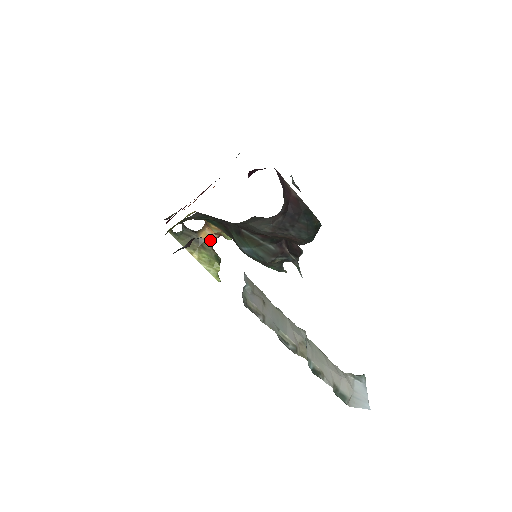
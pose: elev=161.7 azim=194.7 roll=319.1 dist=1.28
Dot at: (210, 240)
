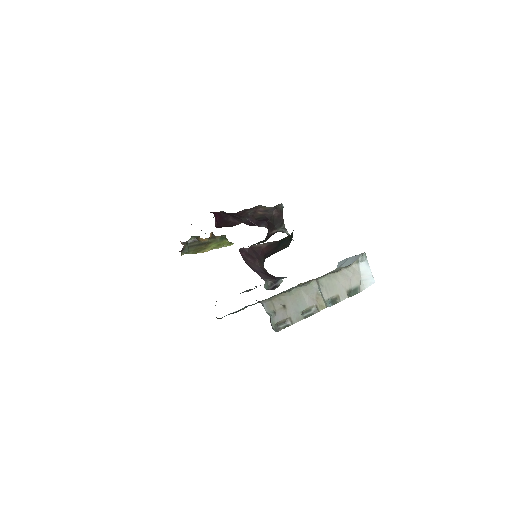
Dot at: (210, 237)
